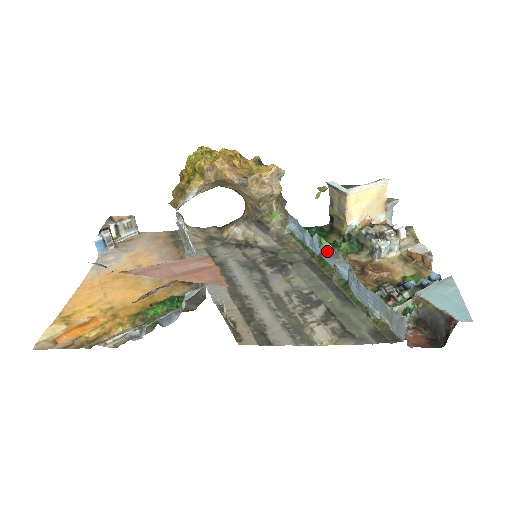
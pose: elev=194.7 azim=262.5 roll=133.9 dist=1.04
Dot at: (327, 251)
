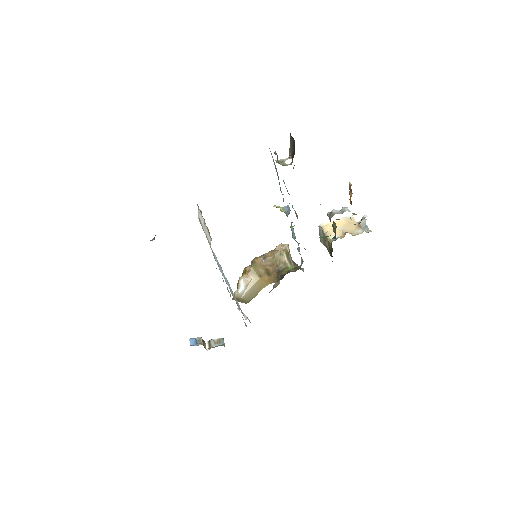
Dot at: occluded
